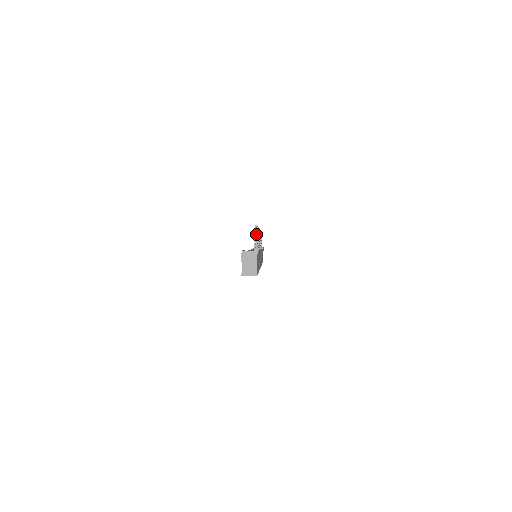
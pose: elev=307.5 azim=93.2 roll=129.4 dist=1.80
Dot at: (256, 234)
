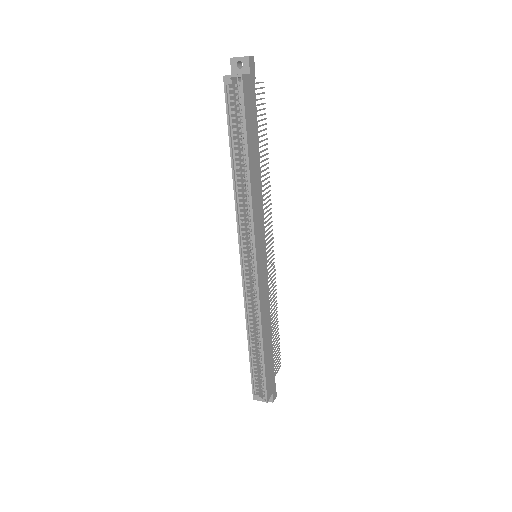
Dot at: (261, 104)
